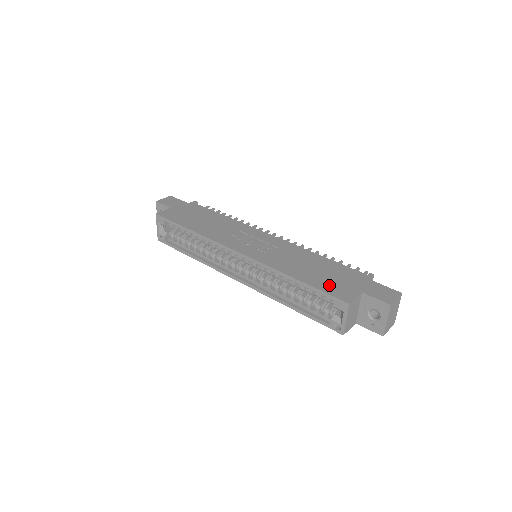
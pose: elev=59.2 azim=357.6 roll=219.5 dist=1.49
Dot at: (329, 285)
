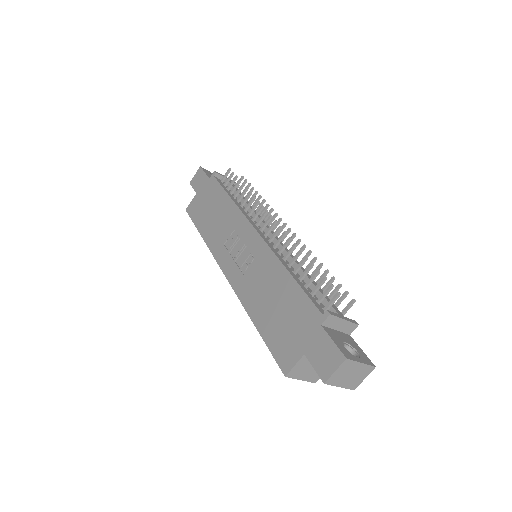
Dot at: (278, 339)
